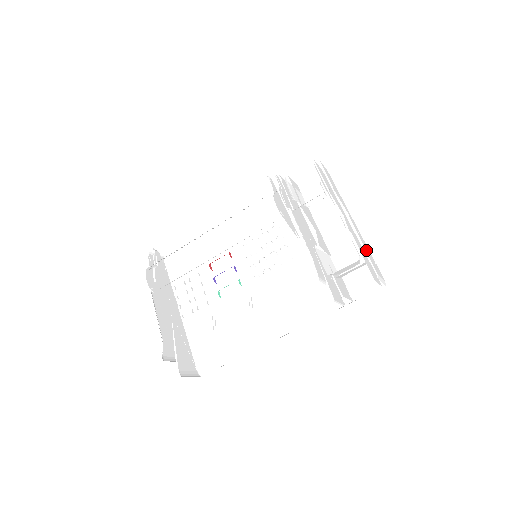
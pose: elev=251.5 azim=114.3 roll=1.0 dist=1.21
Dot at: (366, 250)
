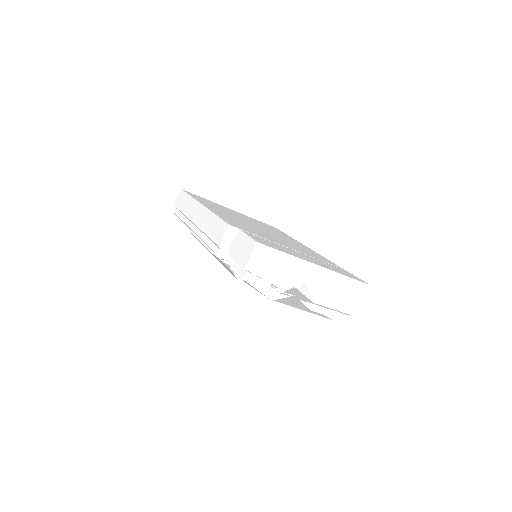
Dot at: (337, 301)
